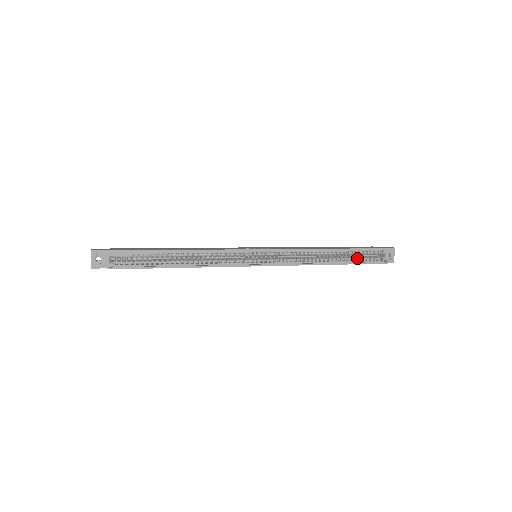
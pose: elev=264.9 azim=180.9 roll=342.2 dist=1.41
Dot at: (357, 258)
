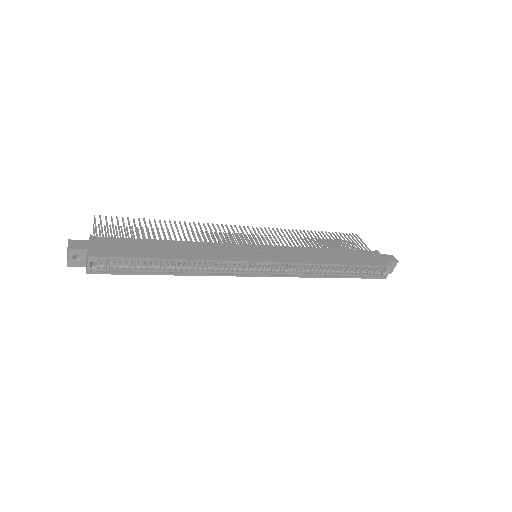
Dot at: (358, 272)
